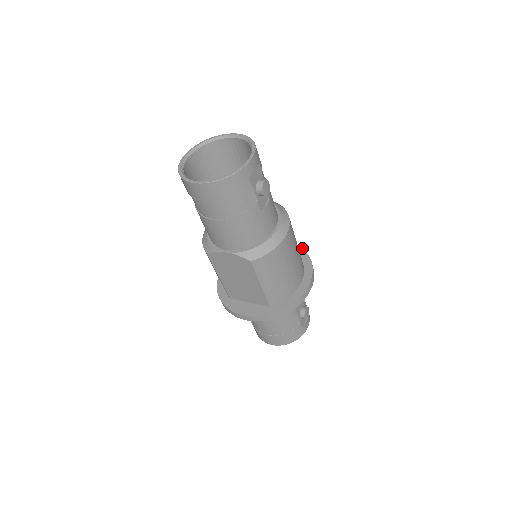
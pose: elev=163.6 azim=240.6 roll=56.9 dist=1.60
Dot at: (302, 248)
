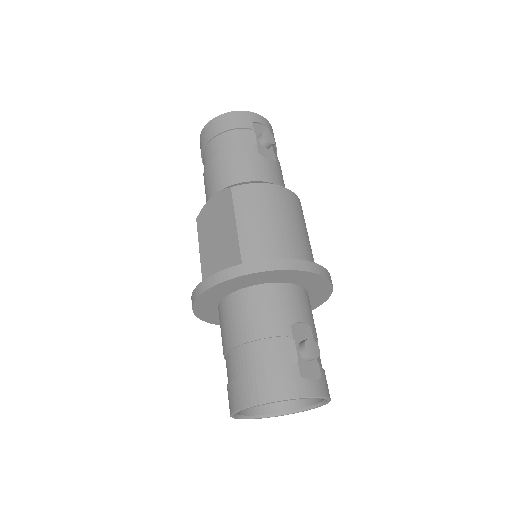
Dot at: occluded
